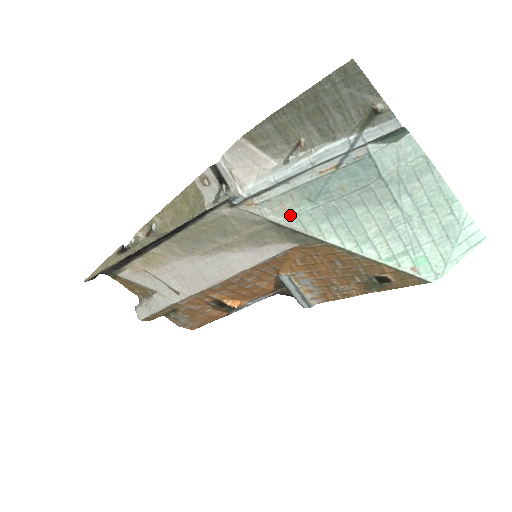
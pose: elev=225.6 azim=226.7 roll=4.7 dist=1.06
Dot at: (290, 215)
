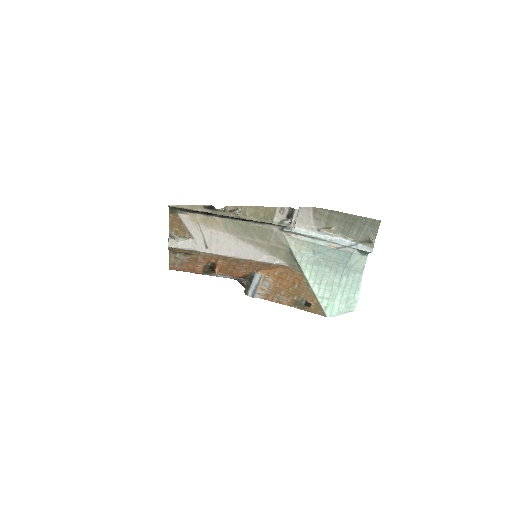
Dot at: (300, 252)
